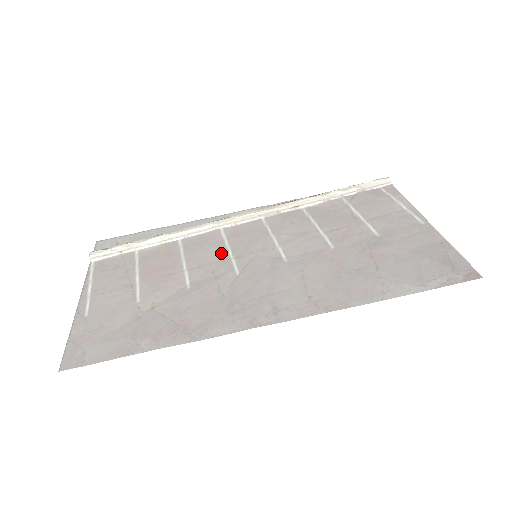
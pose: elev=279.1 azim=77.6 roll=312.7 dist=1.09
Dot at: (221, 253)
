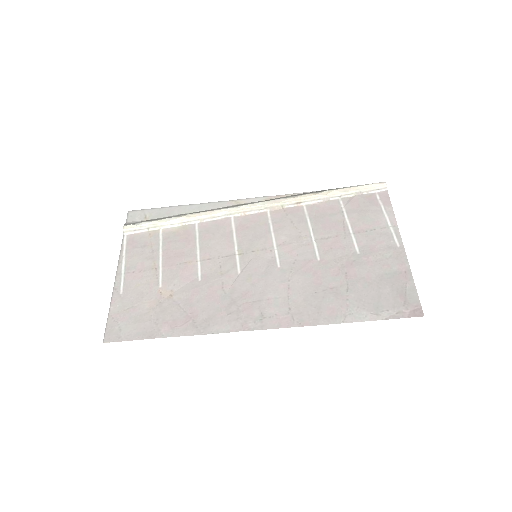
Dot at: (229, 247)
